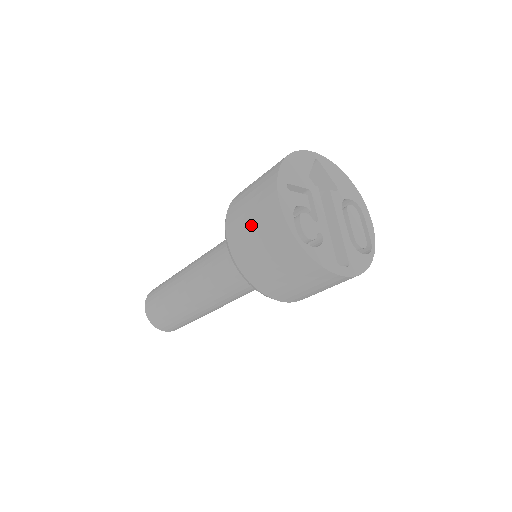
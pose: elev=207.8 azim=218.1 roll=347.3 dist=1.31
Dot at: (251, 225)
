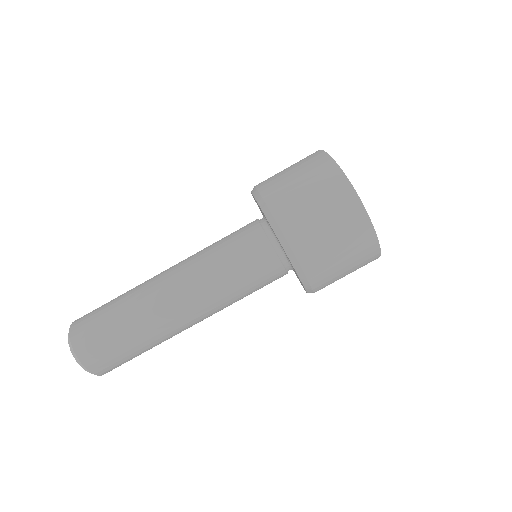
Dot at: (303, 188)
